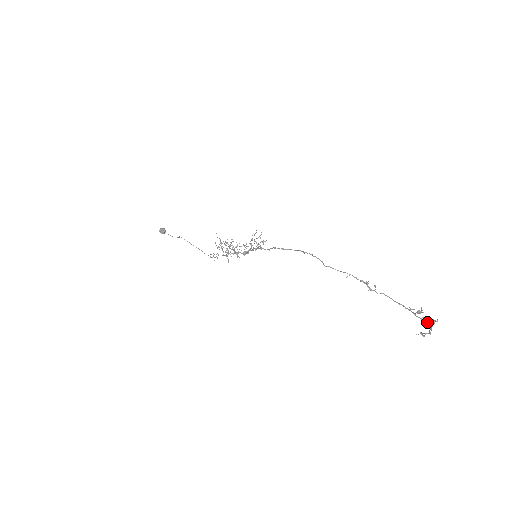
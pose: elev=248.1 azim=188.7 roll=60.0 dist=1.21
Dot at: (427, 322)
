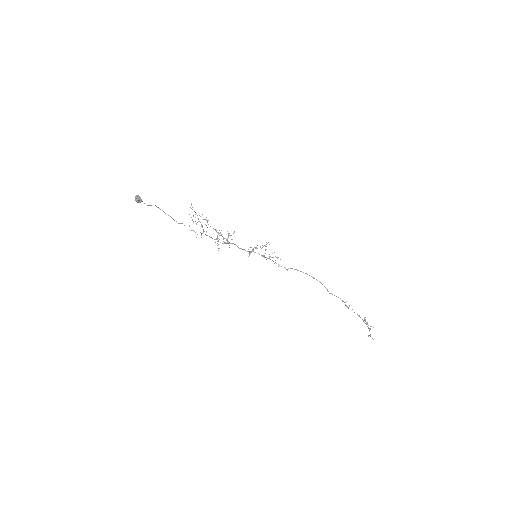
Dot at: (366, 324)
